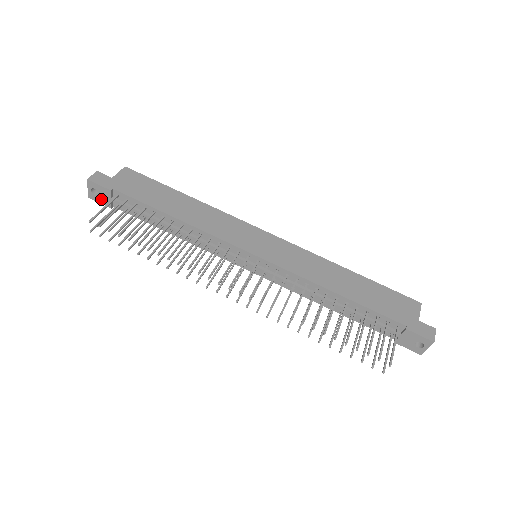
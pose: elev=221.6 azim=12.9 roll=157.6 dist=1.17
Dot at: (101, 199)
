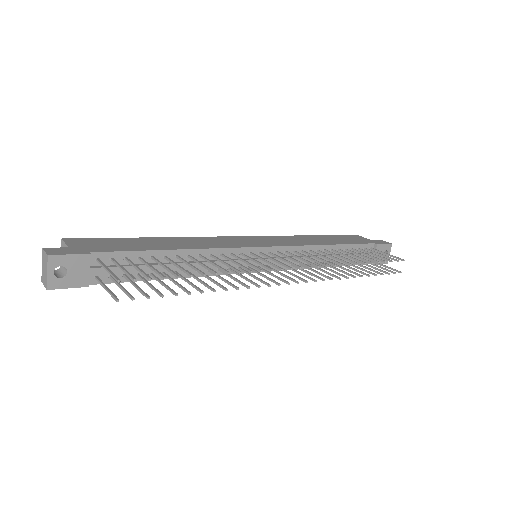
Dot at: (71, 279)
